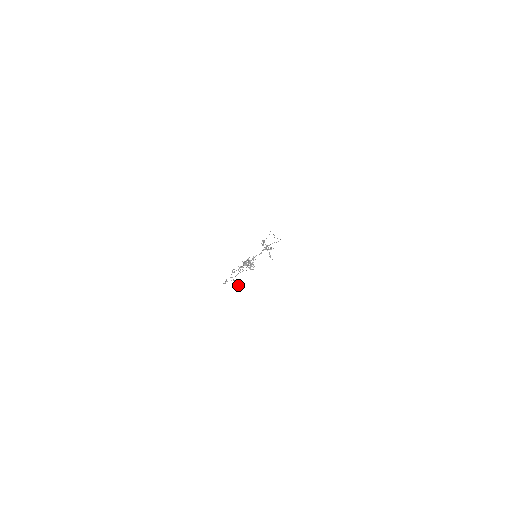
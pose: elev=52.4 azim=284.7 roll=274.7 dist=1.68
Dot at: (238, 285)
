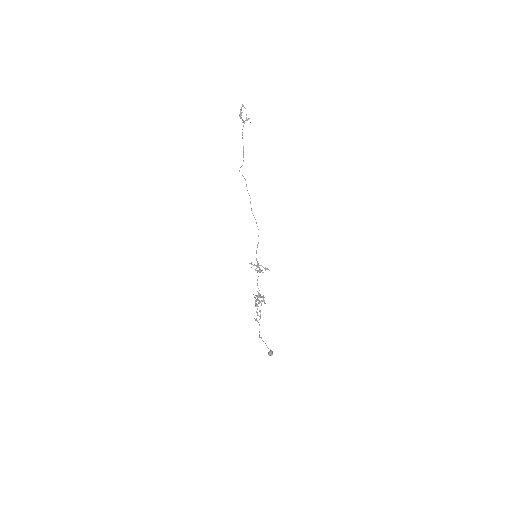
Dot at: occluded
